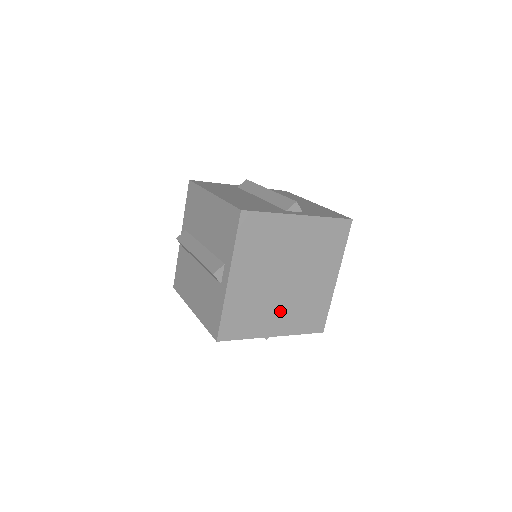
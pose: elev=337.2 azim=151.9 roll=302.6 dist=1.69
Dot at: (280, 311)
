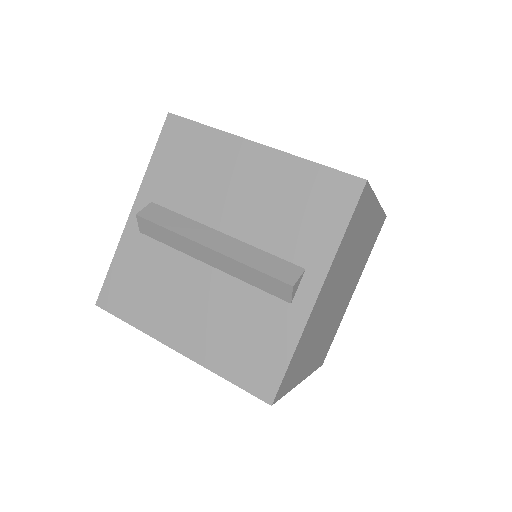
Dot at: (348, 291)
